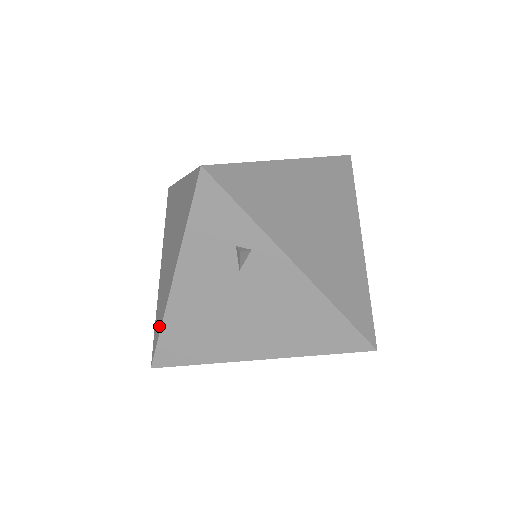
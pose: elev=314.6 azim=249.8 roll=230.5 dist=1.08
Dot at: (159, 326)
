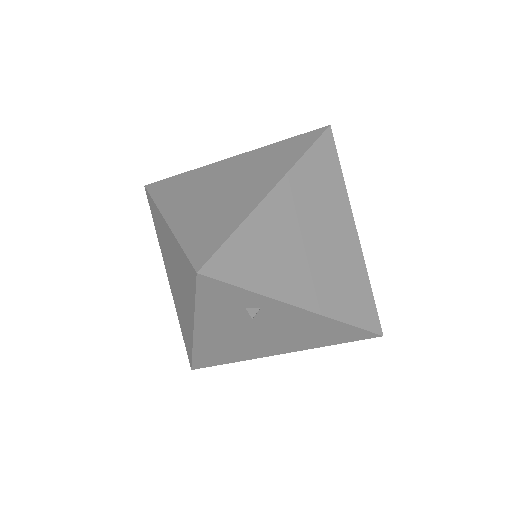
Dot at: (189, 347)
